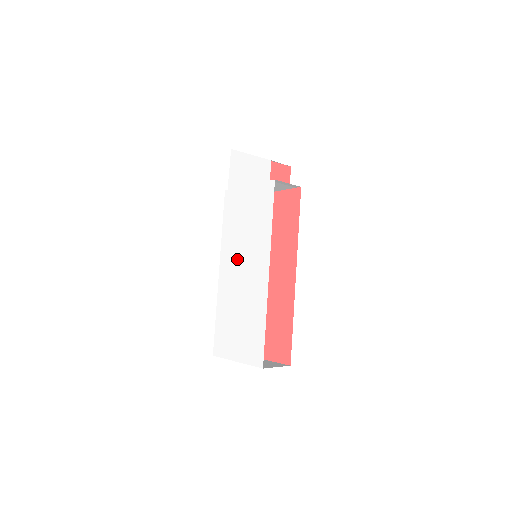
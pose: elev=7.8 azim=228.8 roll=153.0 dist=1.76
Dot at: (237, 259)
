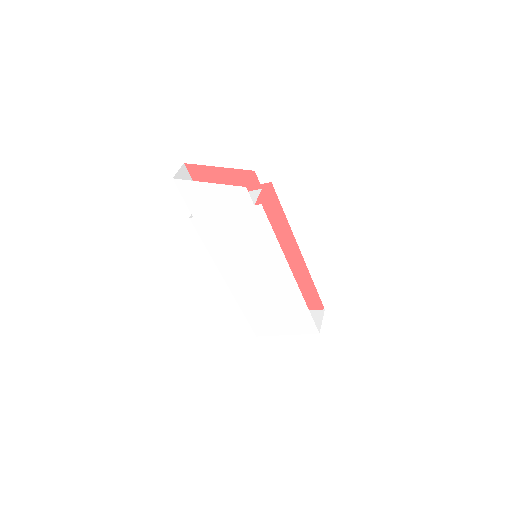
Dot at: (245, 272)
